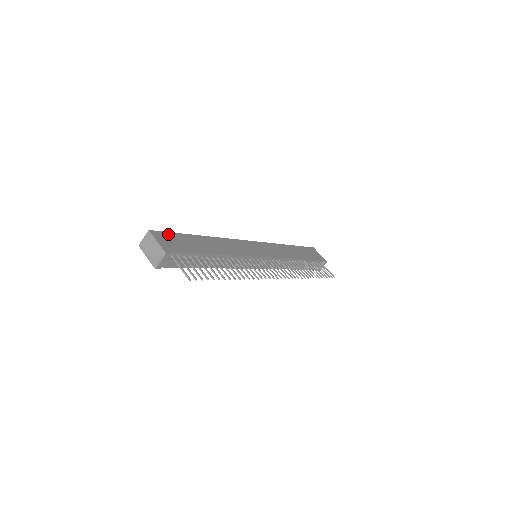
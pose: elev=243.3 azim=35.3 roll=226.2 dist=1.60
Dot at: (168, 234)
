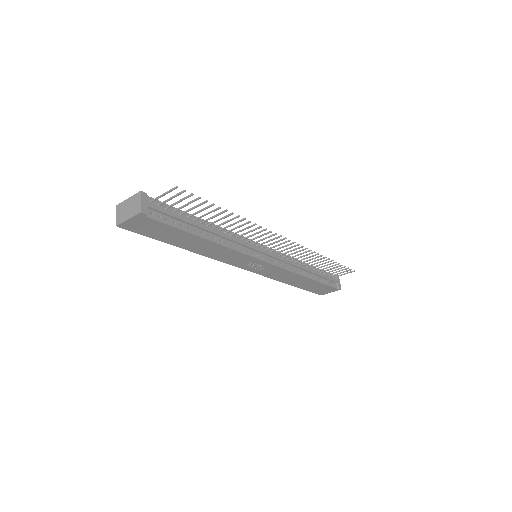
Dot at: occluded
